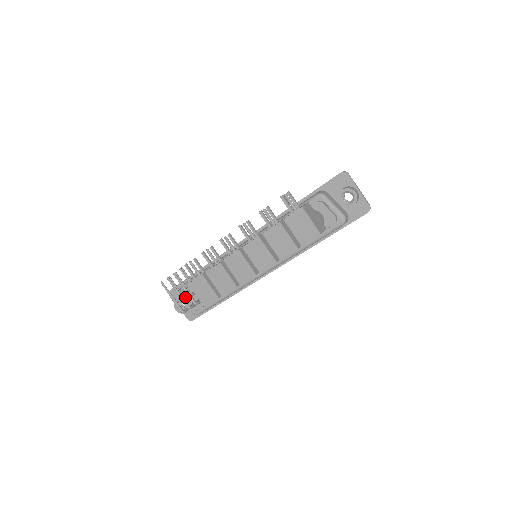
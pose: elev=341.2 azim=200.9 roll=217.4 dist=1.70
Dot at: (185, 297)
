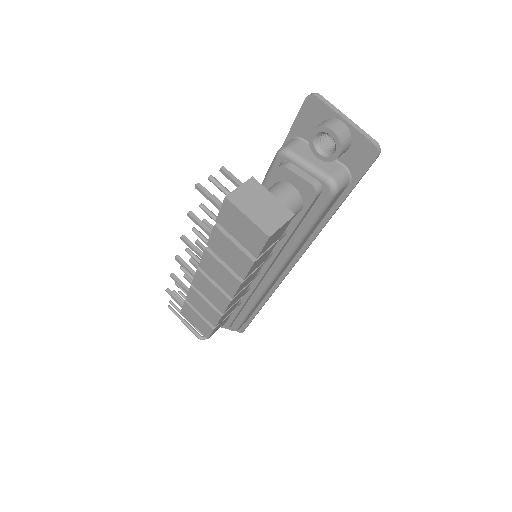
Dot at: occluded
